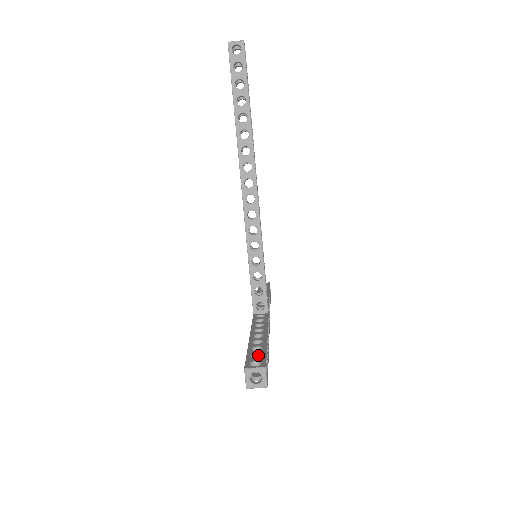
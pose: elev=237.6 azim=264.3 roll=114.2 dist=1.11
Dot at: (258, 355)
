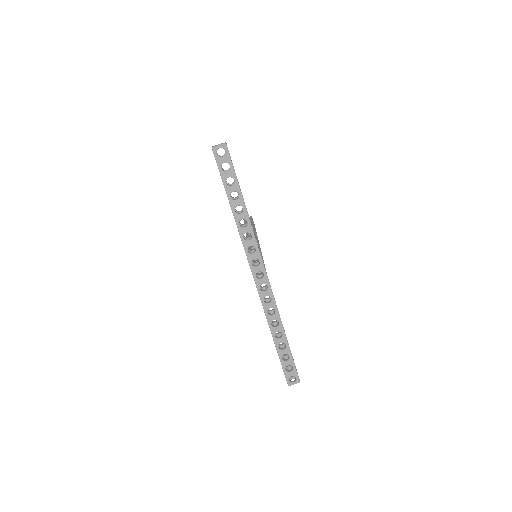
Dot at: (228, 169)
